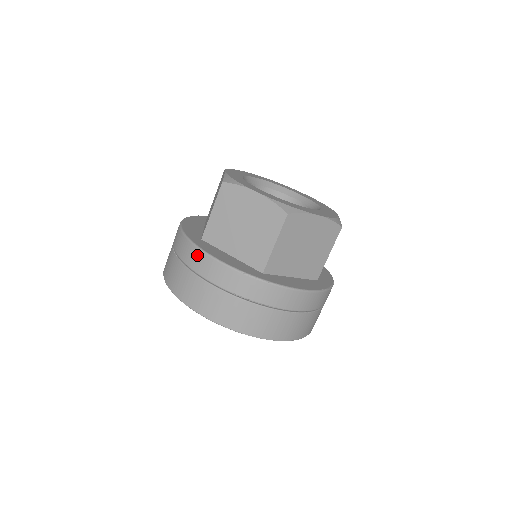
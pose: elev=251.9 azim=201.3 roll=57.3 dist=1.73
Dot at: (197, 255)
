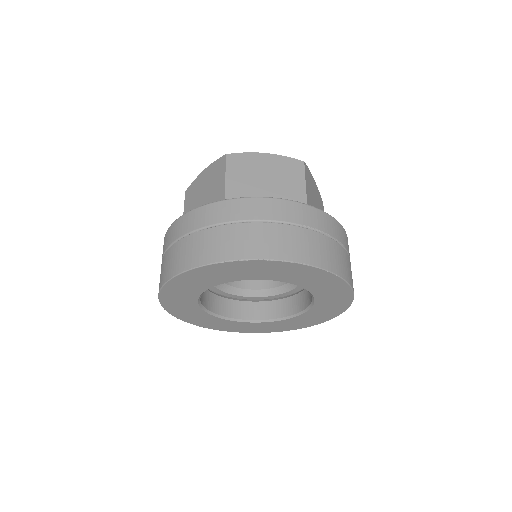
Dot at: (244, 204)
